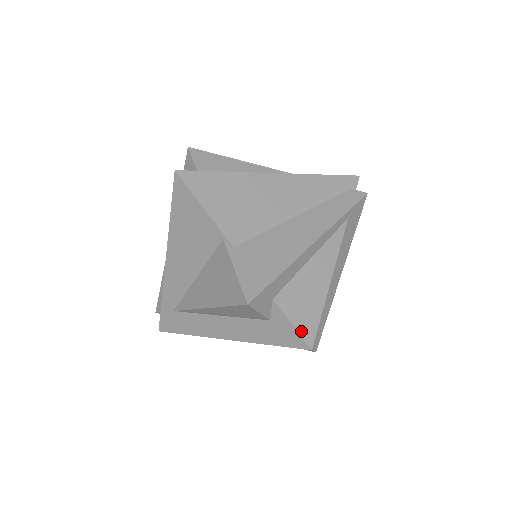
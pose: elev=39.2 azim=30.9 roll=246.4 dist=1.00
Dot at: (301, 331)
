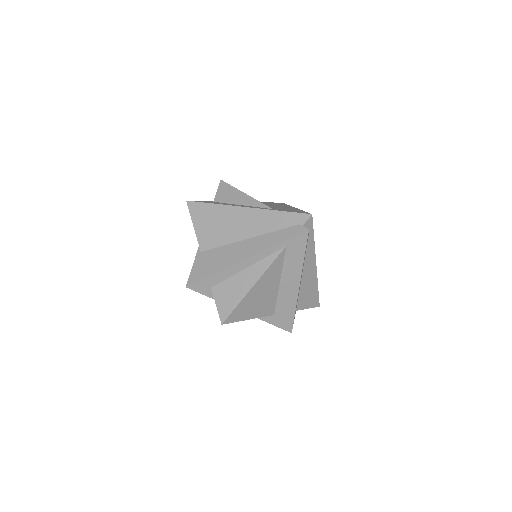
Dot at: (220, 311)
